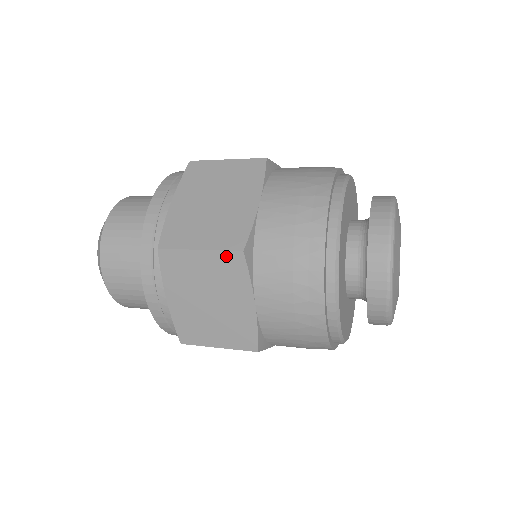
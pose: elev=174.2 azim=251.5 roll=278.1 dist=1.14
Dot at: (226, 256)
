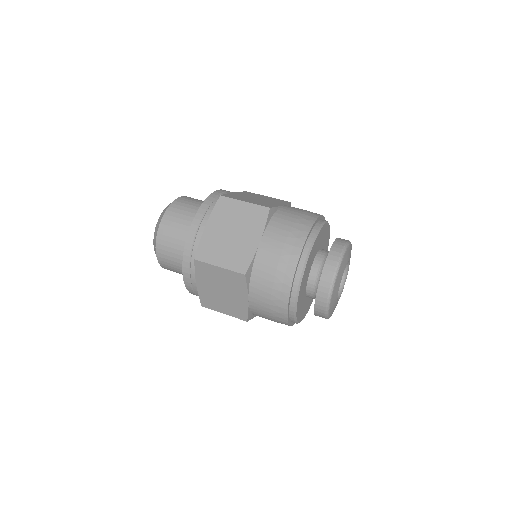
Dot at: occluded
